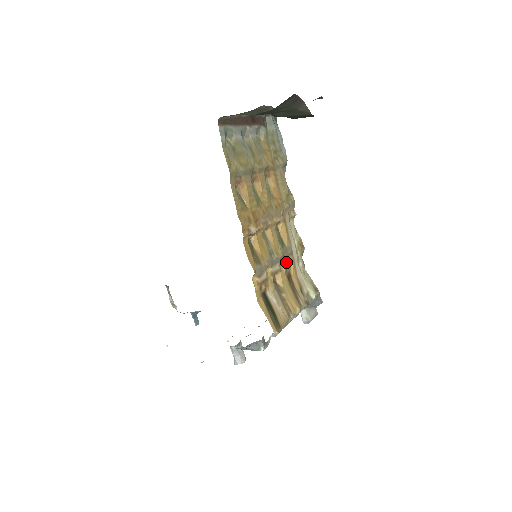
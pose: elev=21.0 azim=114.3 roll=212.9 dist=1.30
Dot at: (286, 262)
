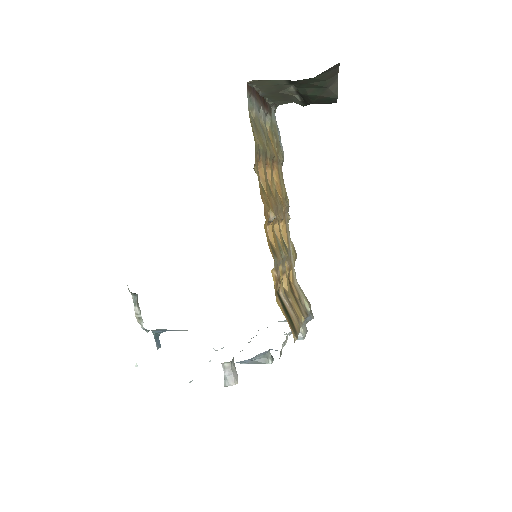
Dot at: (288, 265)
